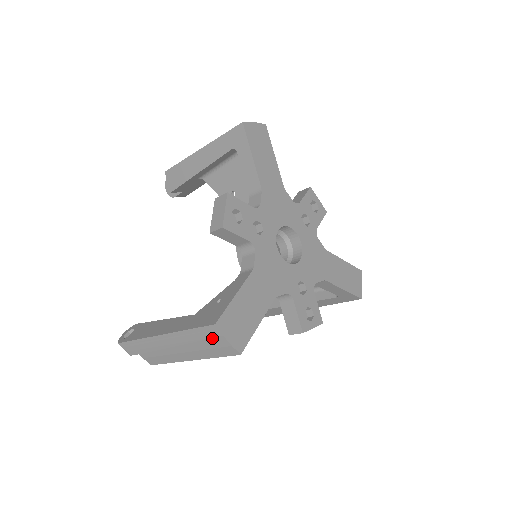
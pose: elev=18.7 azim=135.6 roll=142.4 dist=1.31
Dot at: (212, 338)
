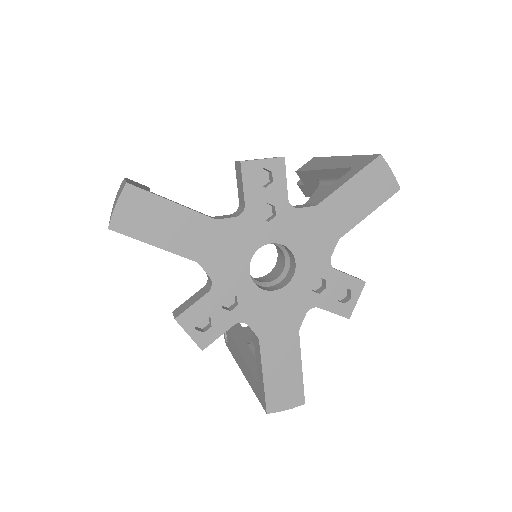
Dot at: occluded
